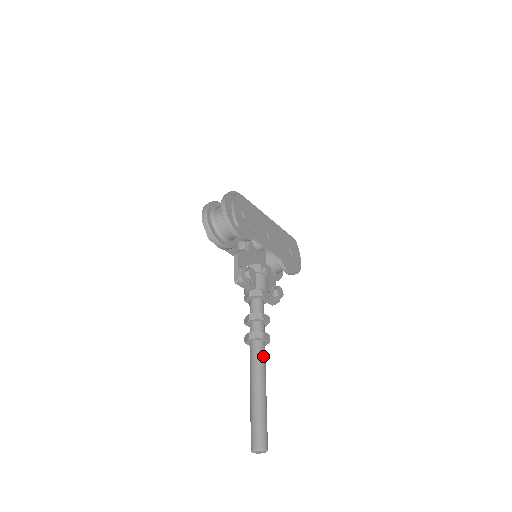
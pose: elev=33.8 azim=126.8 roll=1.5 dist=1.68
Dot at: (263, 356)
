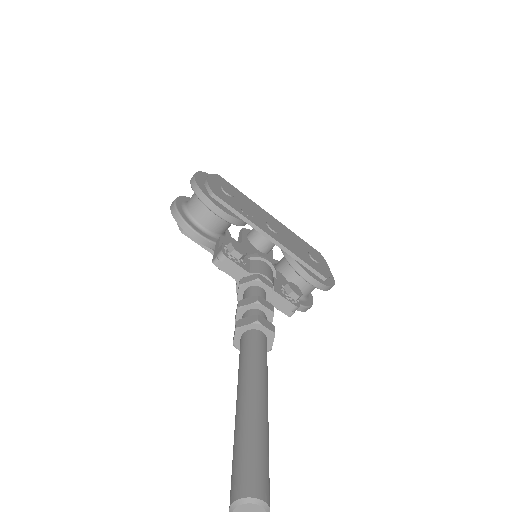
Dot at: (260, 349)
